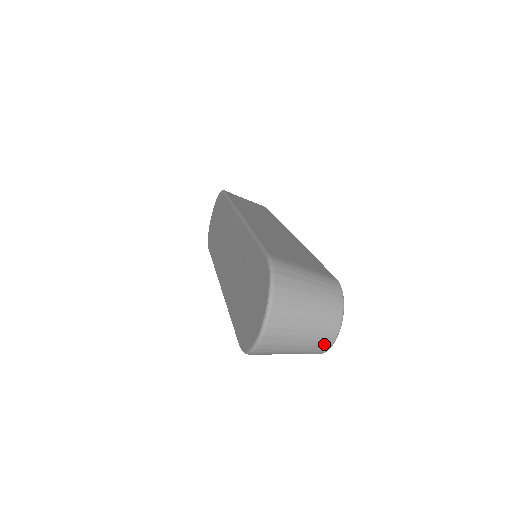
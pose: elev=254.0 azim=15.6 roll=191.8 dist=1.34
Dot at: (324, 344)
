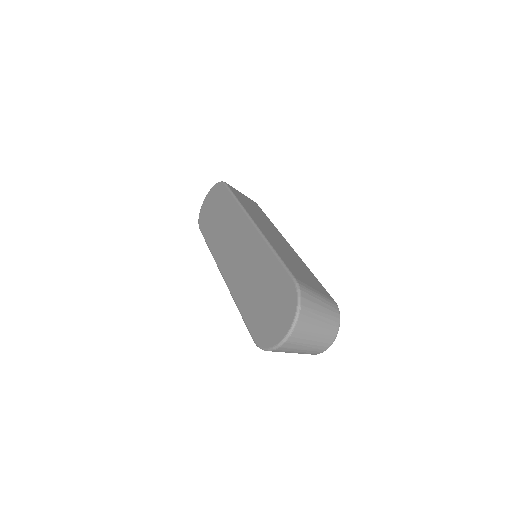
Dot at: (320, 350)
